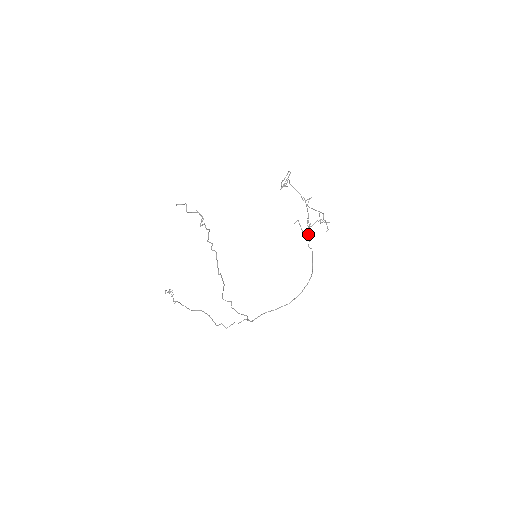
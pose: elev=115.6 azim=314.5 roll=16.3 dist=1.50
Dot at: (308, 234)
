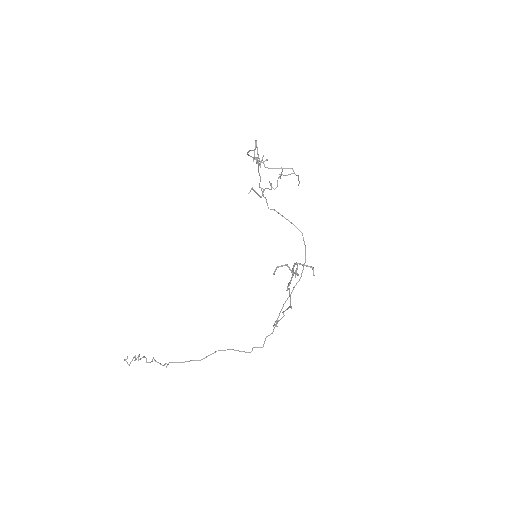
Dot at: (263, 196)
